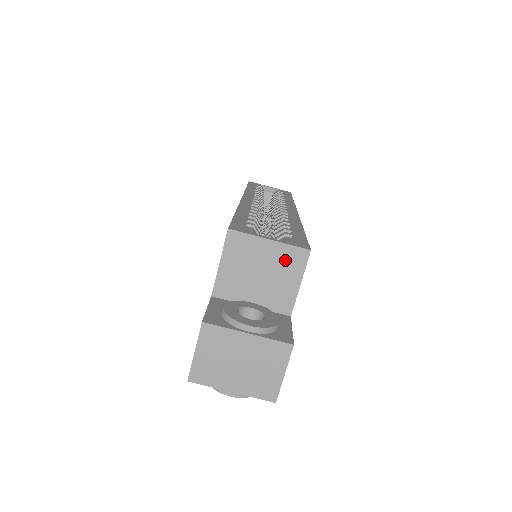
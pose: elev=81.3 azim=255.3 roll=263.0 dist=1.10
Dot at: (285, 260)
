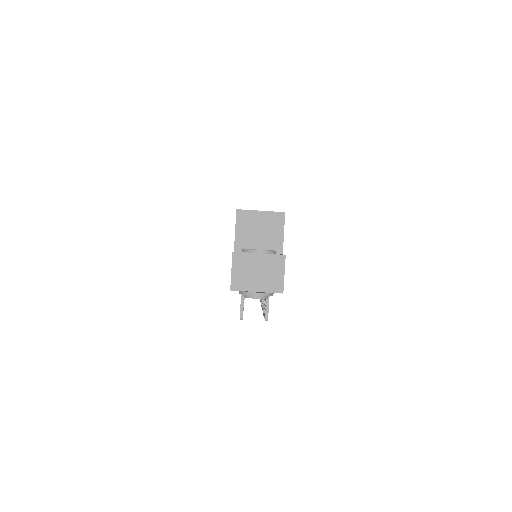
Dot at: (272, 221)
